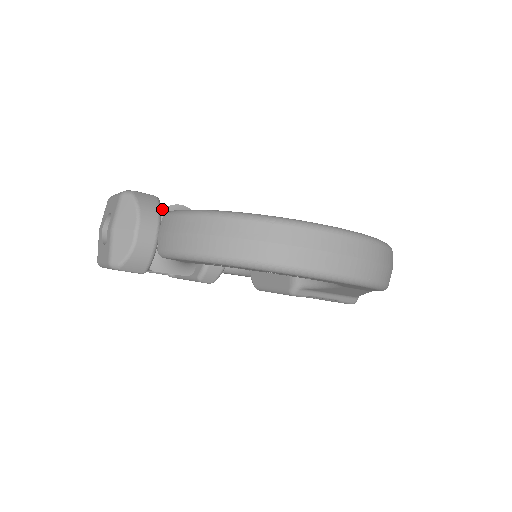
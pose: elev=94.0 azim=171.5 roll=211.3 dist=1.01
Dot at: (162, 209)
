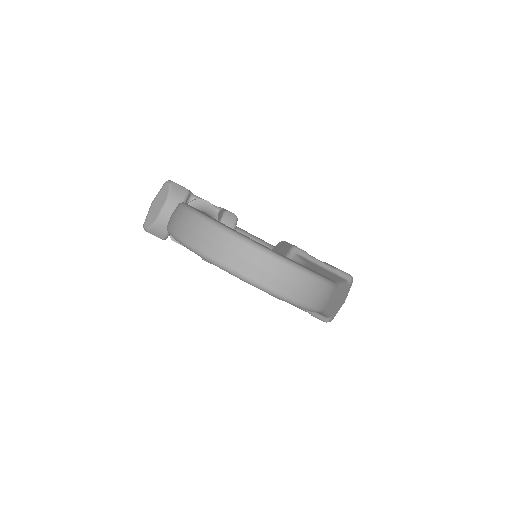
Dot at: (193, 200)
